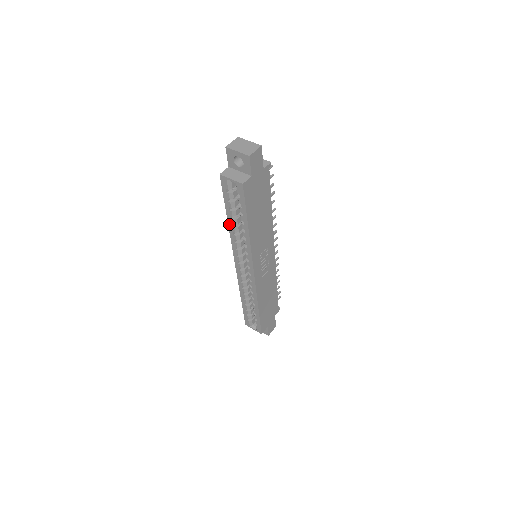
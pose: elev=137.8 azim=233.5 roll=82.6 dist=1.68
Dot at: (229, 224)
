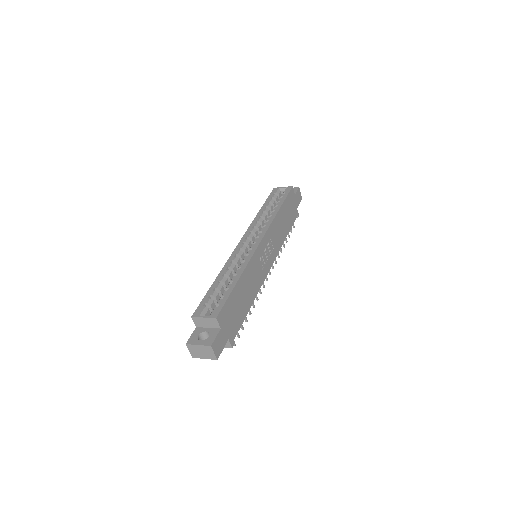
Dot at: (259, 212)
